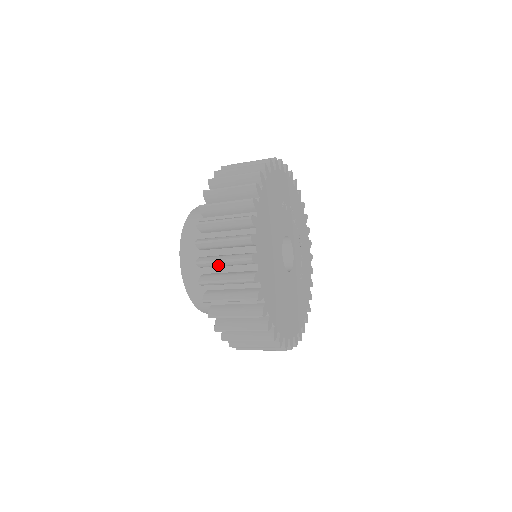
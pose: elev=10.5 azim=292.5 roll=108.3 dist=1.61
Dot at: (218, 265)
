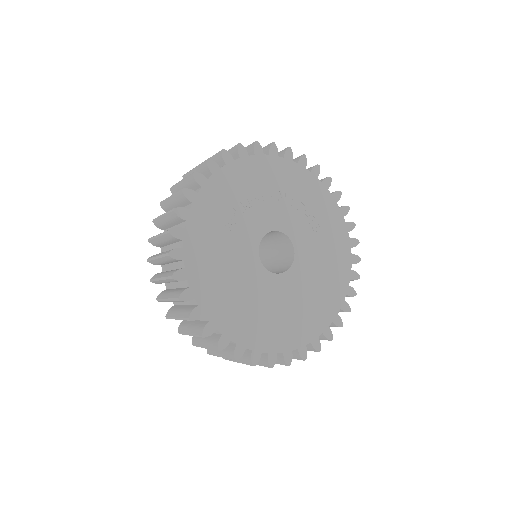
Dot at: occluded
